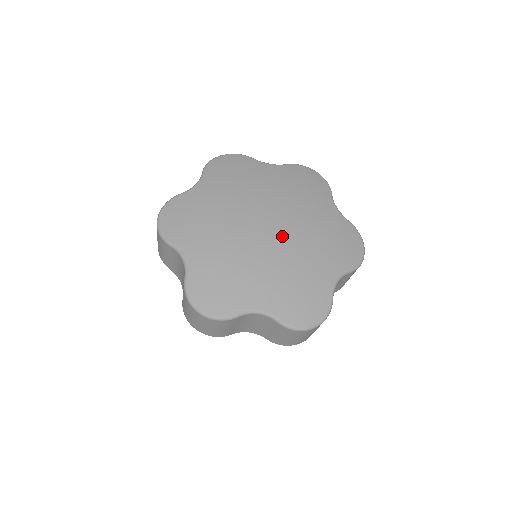
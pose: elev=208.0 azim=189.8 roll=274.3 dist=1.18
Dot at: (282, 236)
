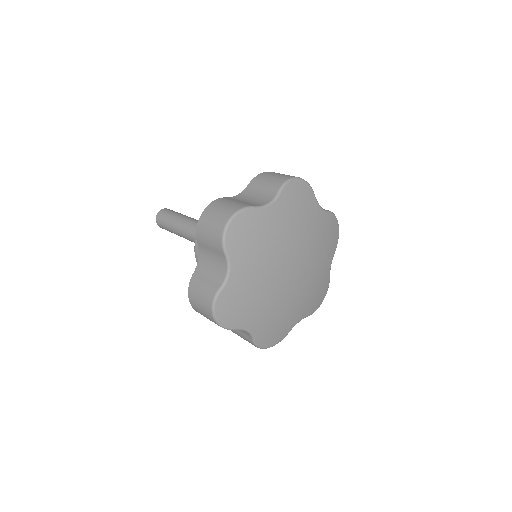
Dot at: (295, 283)
